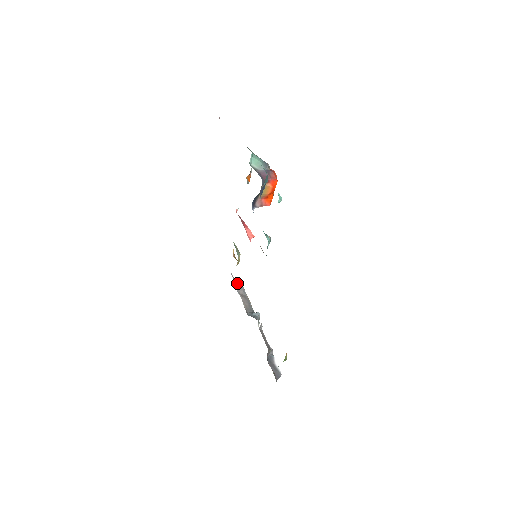
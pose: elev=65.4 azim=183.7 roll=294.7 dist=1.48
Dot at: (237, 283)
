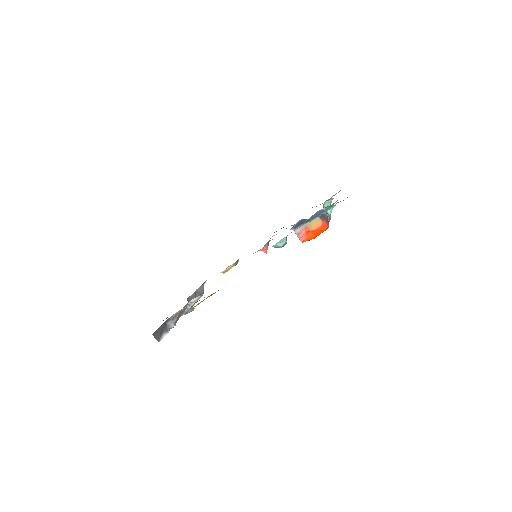
Dot at: (201, 289)
